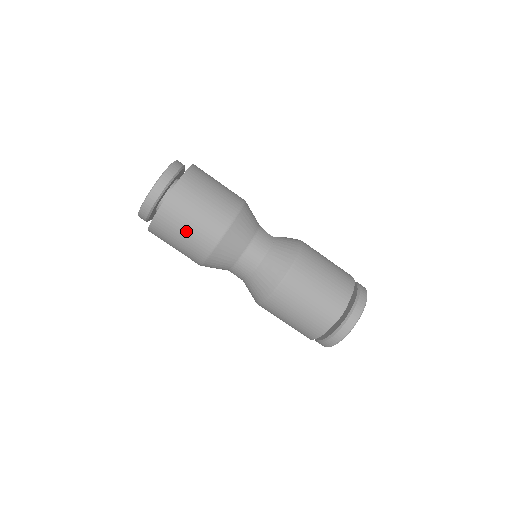
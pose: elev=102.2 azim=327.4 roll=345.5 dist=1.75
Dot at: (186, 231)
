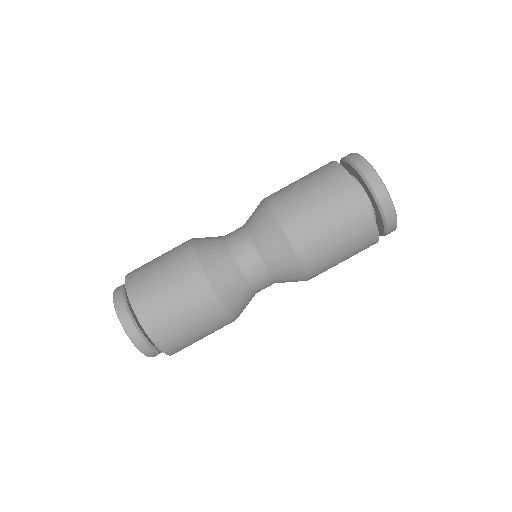
Dot at: (173, 299)
